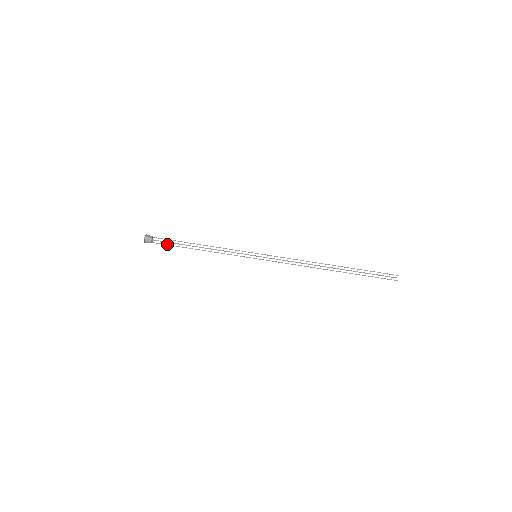
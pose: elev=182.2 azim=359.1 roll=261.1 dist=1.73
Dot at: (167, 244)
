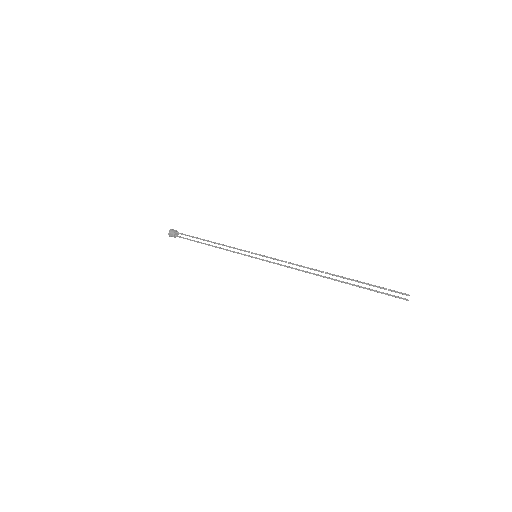
Dot at: (187, 239)
